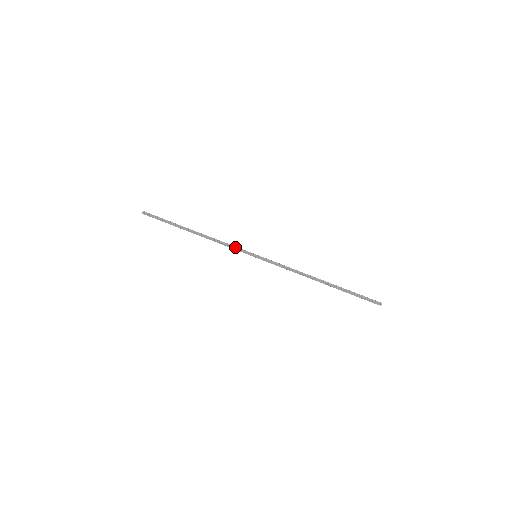
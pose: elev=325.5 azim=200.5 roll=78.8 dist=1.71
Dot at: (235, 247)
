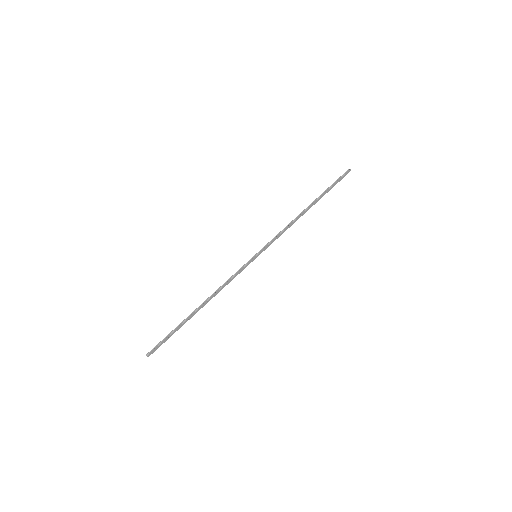
Dot at: (238, 272)
